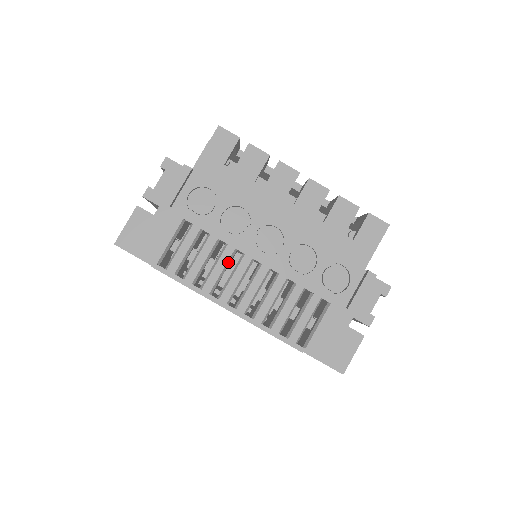
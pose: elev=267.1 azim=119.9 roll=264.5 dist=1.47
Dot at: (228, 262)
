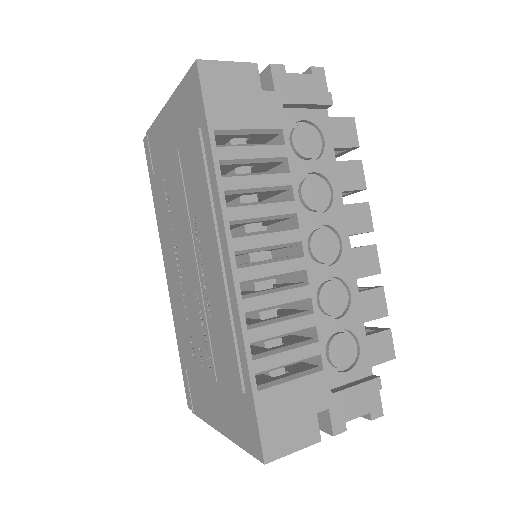
Dot at: (277, 216)
